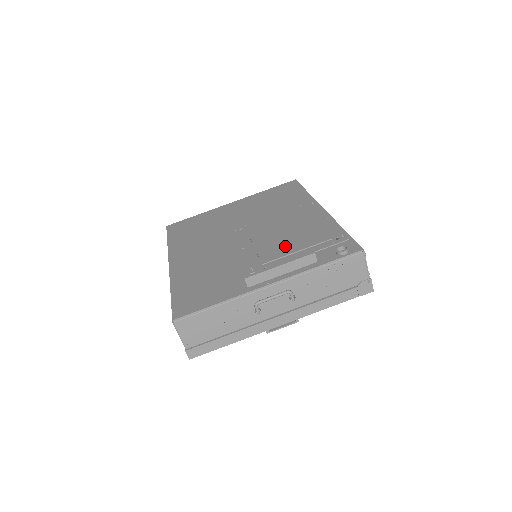
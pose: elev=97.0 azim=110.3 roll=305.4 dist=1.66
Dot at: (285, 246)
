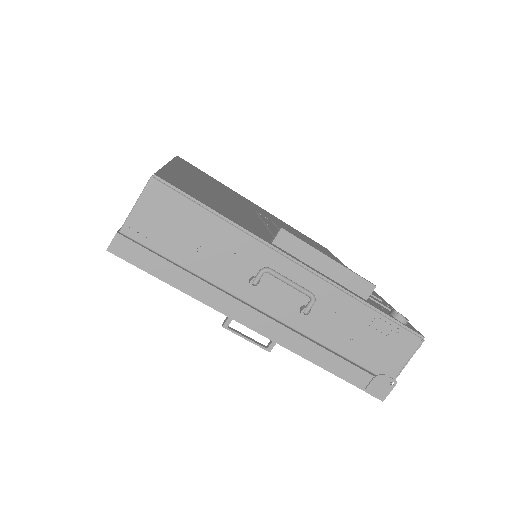
Dot at: occluded
